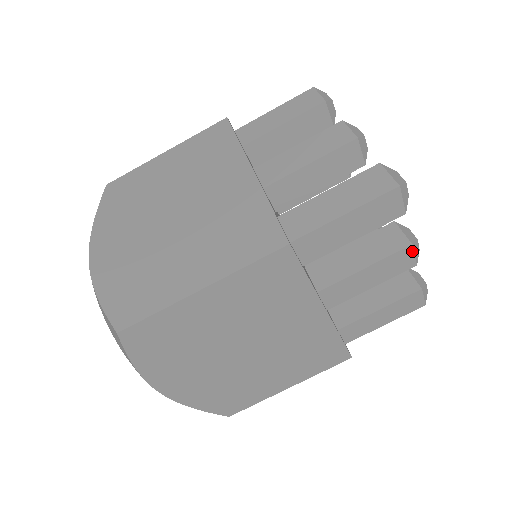
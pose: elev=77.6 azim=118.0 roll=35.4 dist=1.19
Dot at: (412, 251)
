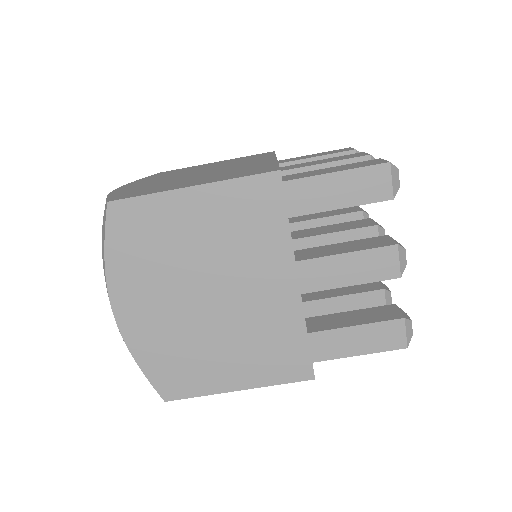
Dot at: occluded
